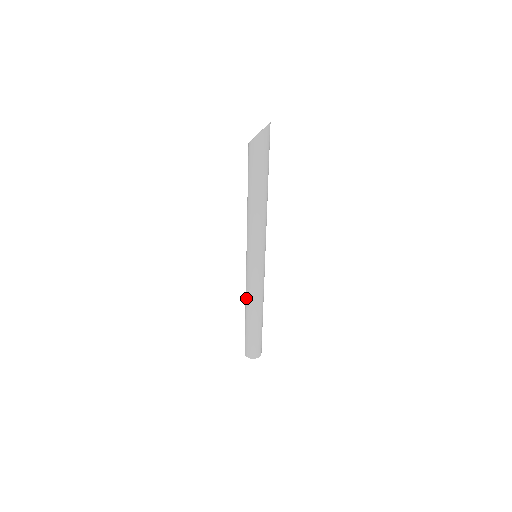
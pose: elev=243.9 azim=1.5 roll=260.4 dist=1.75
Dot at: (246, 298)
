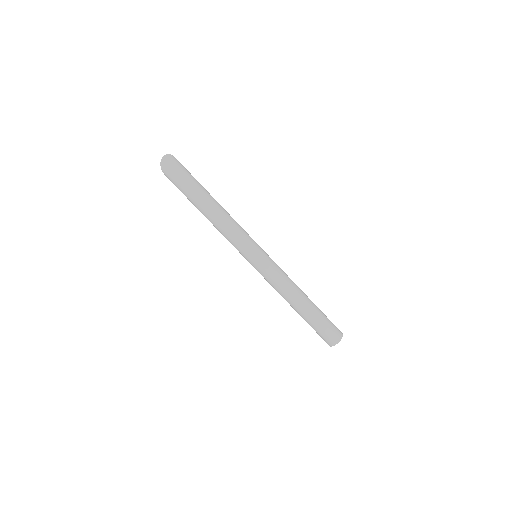
Dot at: occluded
